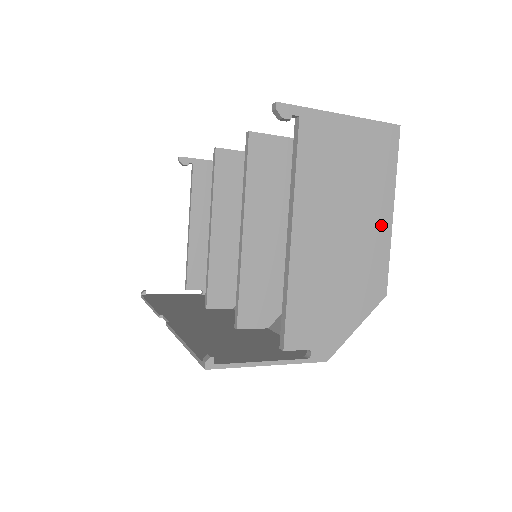
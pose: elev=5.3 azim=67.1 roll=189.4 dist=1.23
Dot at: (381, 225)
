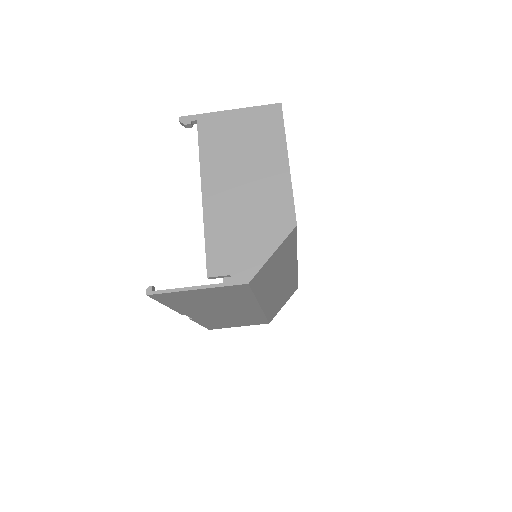
Dot at: (279, 173)
